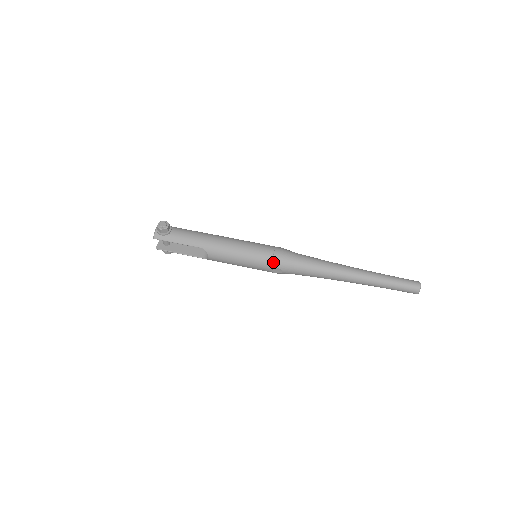
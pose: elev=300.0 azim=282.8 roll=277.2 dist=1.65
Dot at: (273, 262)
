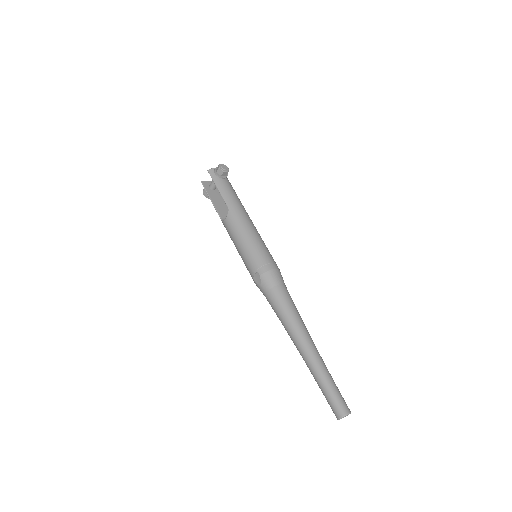
Dot at: (262, 268)
